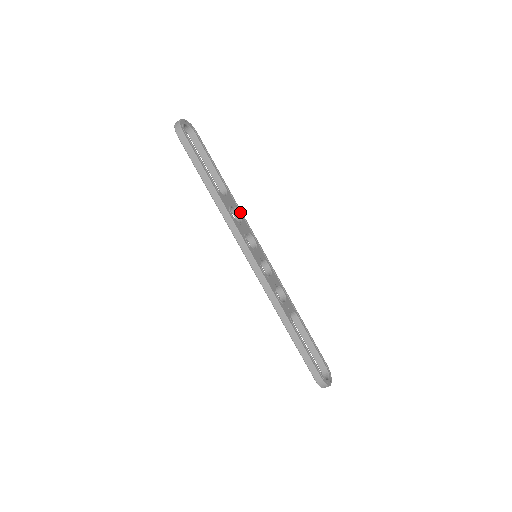
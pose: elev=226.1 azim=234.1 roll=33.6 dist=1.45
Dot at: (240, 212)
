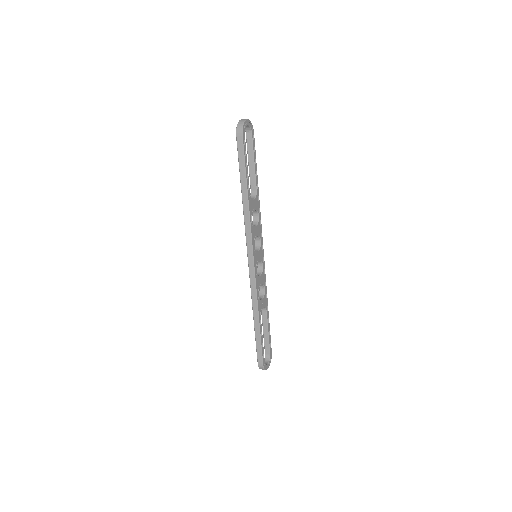
Dot at: (259, 215)
